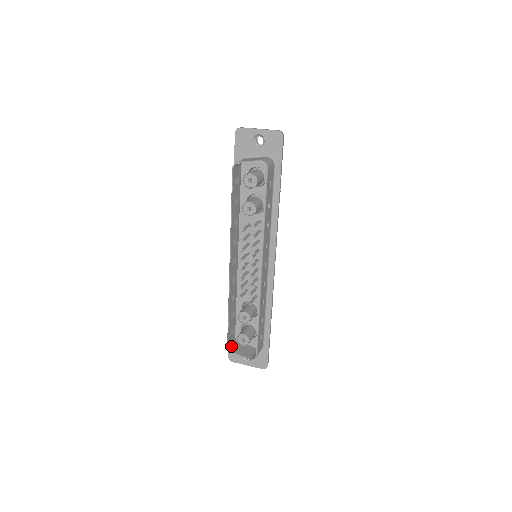
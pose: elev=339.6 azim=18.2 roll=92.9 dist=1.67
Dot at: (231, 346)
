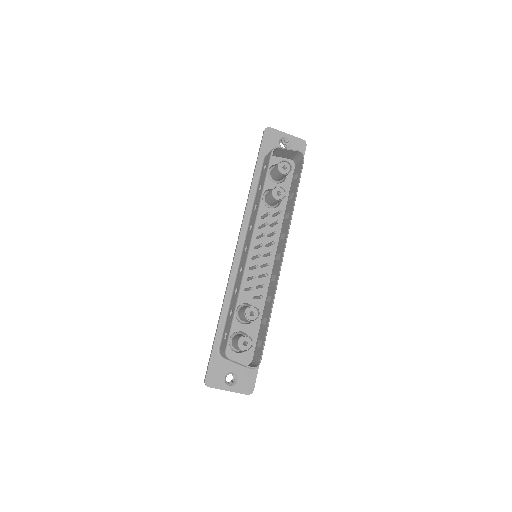
Dot at: occluded
